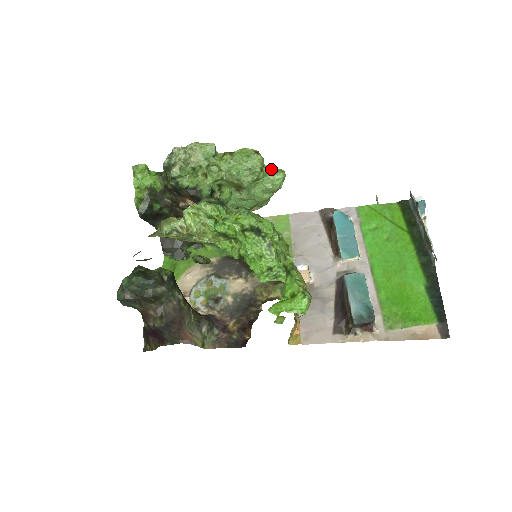
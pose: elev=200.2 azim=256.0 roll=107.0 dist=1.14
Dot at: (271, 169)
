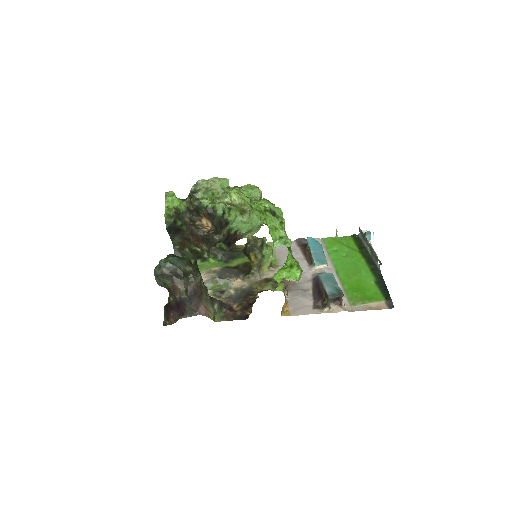
Dot at: occluded
